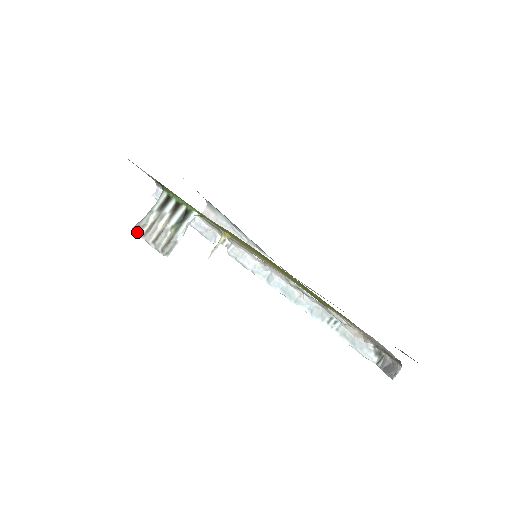
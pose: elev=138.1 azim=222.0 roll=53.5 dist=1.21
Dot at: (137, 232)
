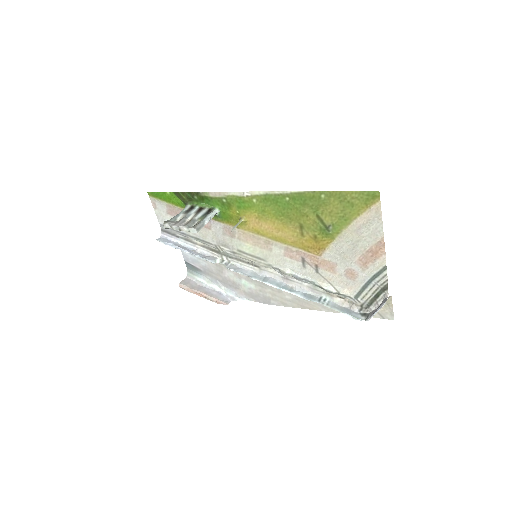
Dot at: (168, 224)
